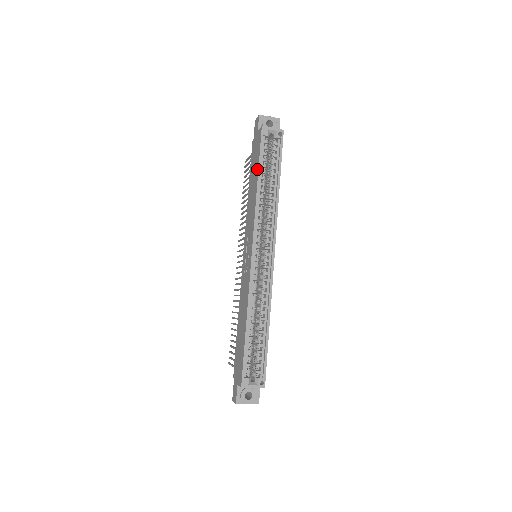
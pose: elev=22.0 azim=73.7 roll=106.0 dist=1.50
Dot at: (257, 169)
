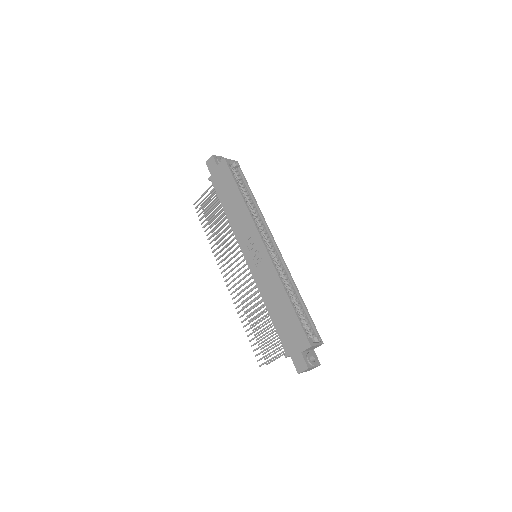
Dot at: (235, 187)
